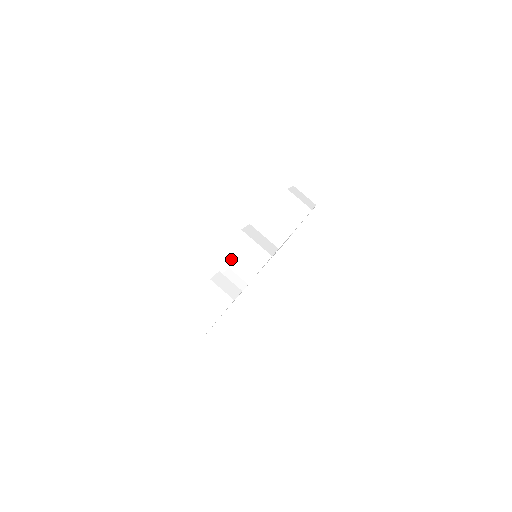
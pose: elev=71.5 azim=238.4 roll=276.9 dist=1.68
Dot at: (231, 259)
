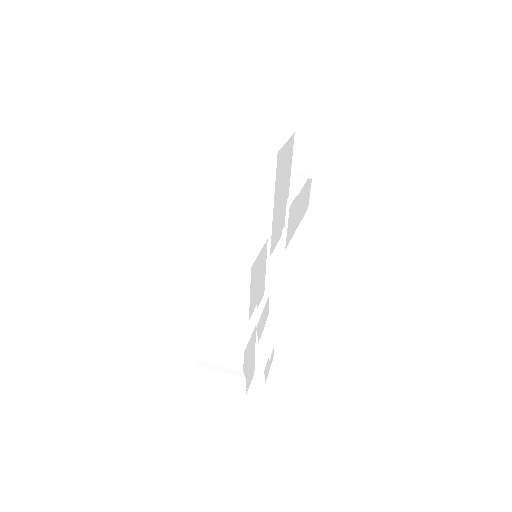
Dot at: (203, 299)
